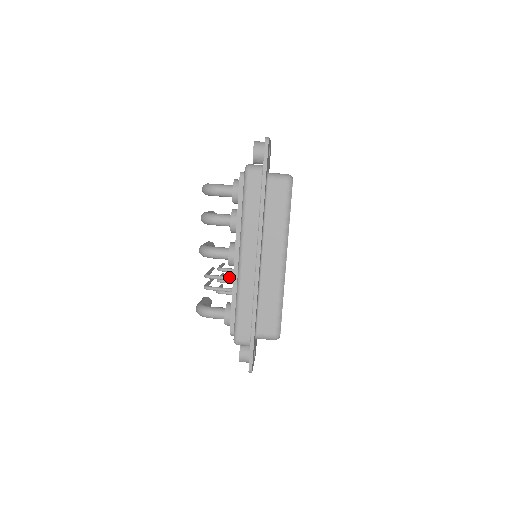
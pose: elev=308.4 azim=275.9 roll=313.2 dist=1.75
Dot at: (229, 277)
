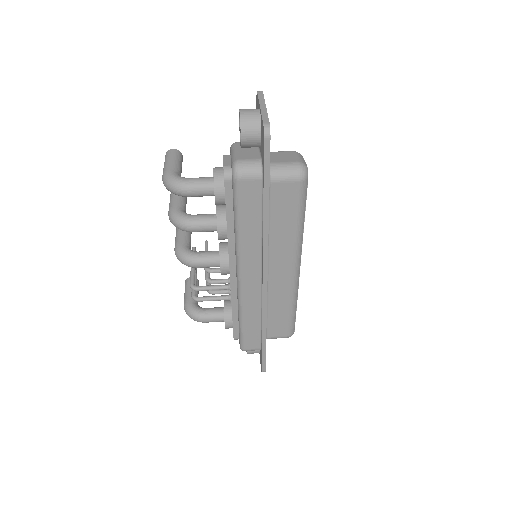
Dot at: (224, 287)
